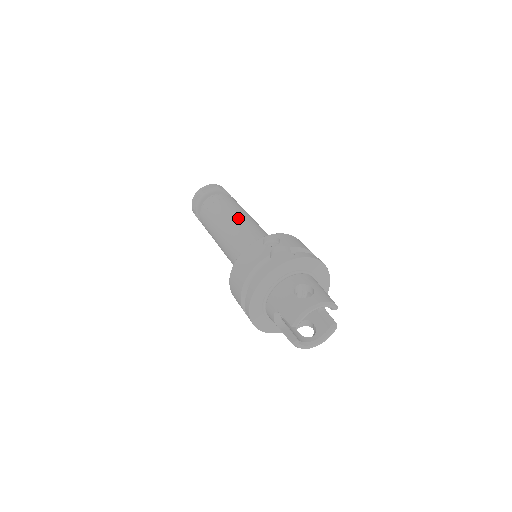
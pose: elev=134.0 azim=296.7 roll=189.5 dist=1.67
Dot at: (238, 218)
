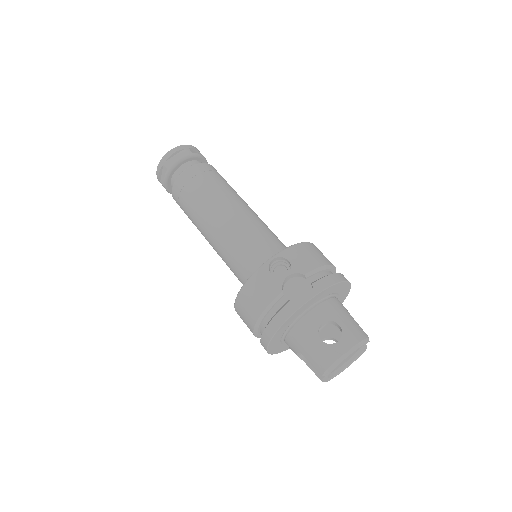
Dot at: (225, 211)
